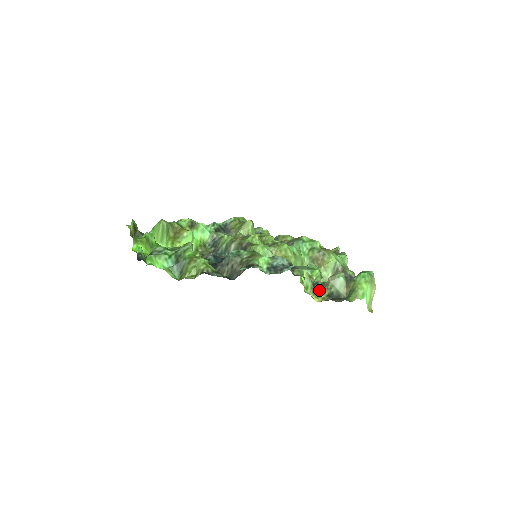
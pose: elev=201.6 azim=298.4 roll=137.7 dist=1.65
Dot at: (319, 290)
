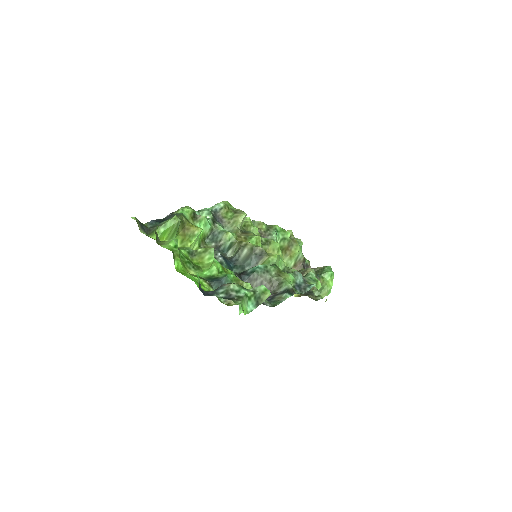
Dot at: occluded
